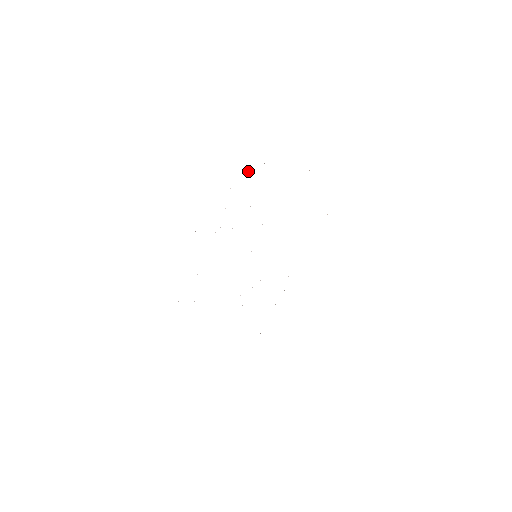
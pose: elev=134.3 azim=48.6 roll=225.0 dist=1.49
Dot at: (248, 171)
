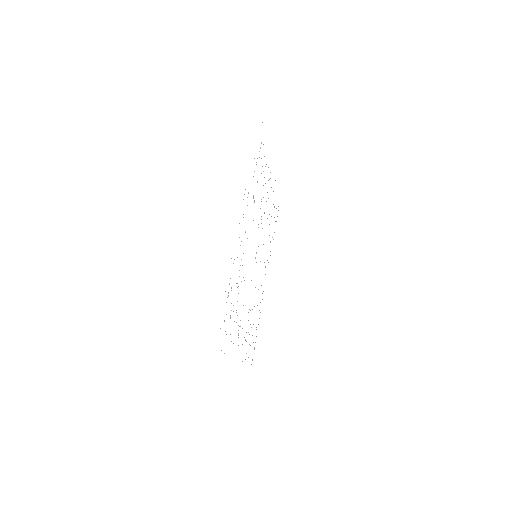
Dot at: occluded
